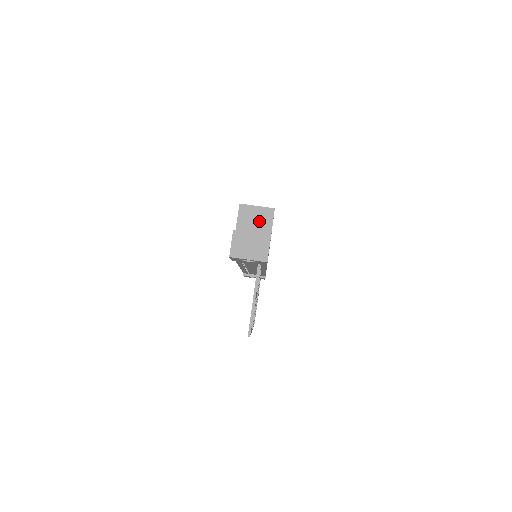
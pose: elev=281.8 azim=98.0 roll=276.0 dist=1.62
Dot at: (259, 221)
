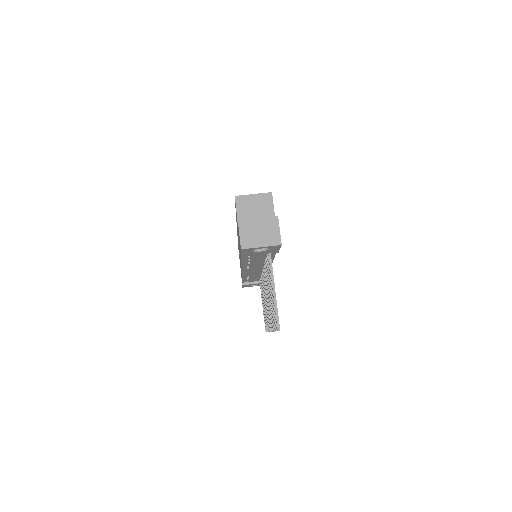
Dot at: (259, 209)
